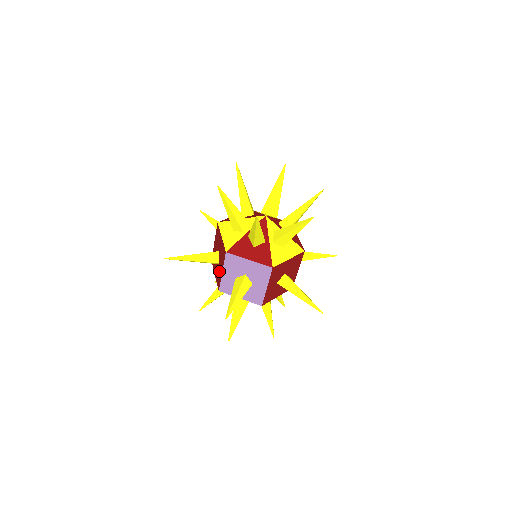
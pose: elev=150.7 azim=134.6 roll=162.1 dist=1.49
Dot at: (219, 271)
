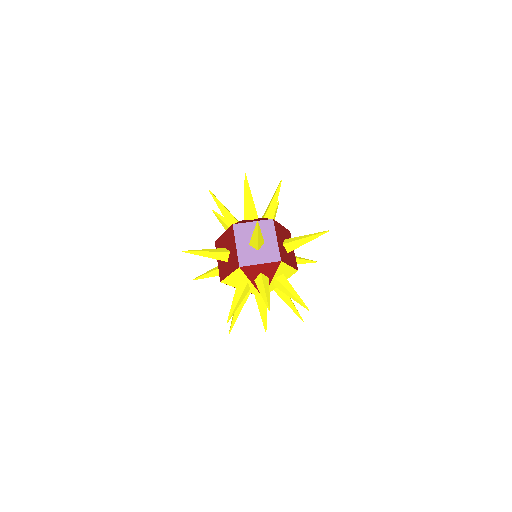
Dot at: (232, 255)
